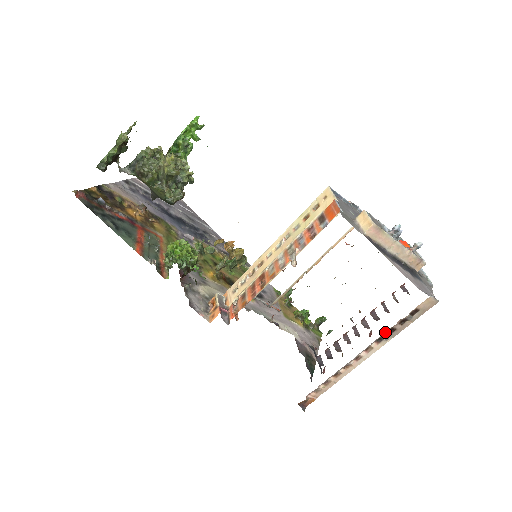
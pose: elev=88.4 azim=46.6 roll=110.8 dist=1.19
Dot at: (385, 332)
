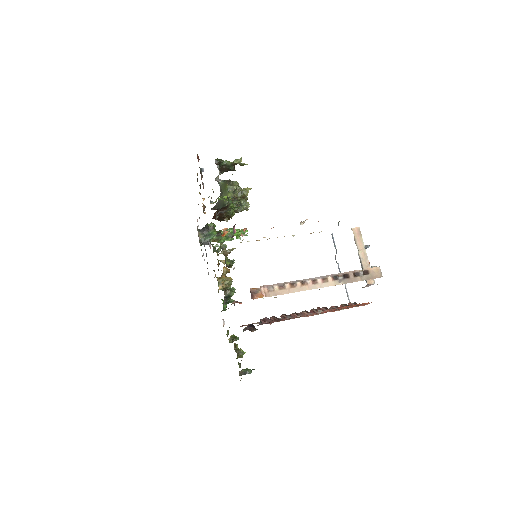
Dot at: occluded
